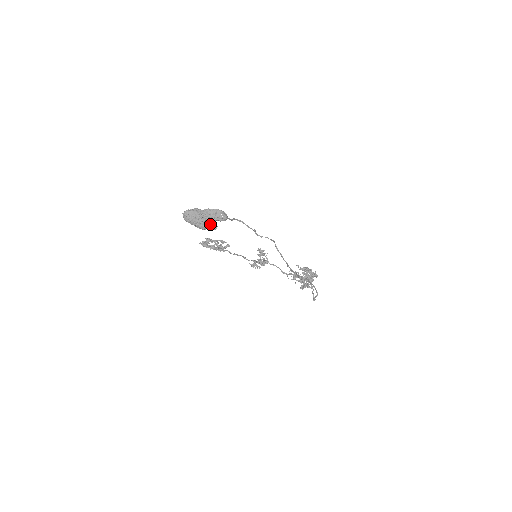
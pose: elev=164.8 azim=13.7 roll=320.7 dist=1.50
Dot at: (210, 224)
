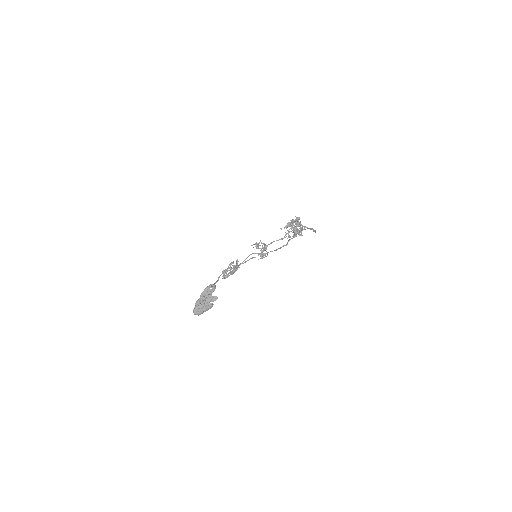
Dot at: (212, 300)
